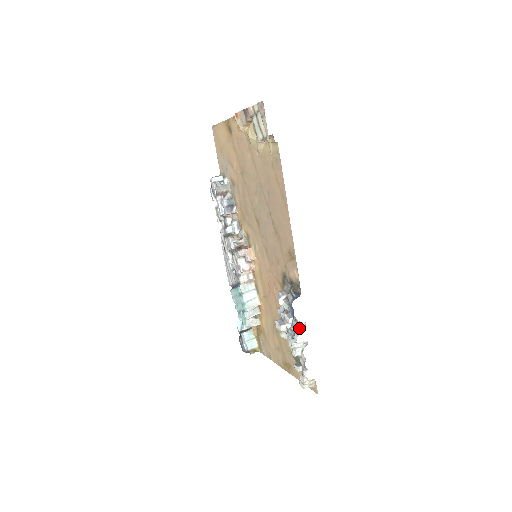
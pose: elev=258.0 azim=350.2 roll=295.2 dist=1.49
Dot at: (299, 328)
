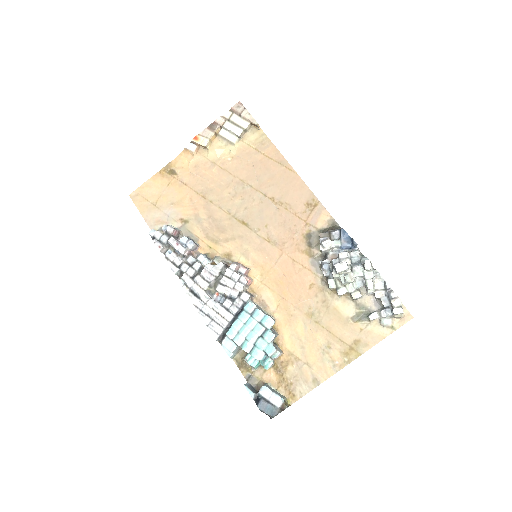
Dot at: (360, 255)
